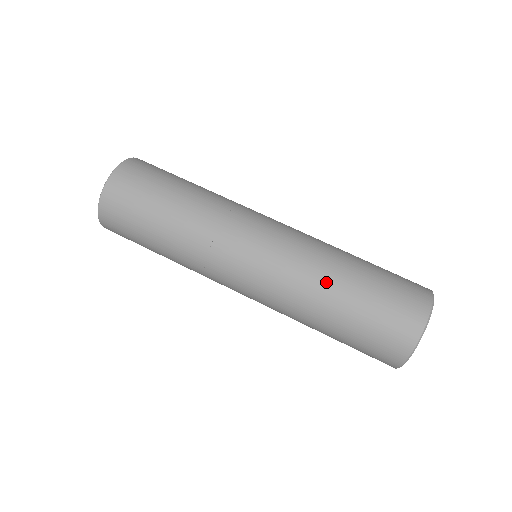
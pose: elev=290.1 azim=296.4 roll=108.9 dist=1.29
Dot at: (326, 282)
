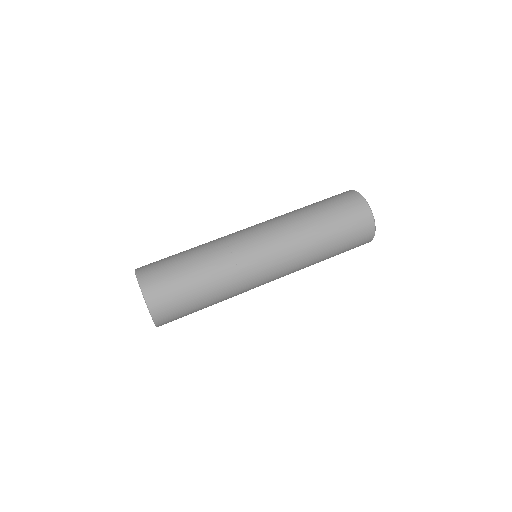
Dot at: (313, 238)
